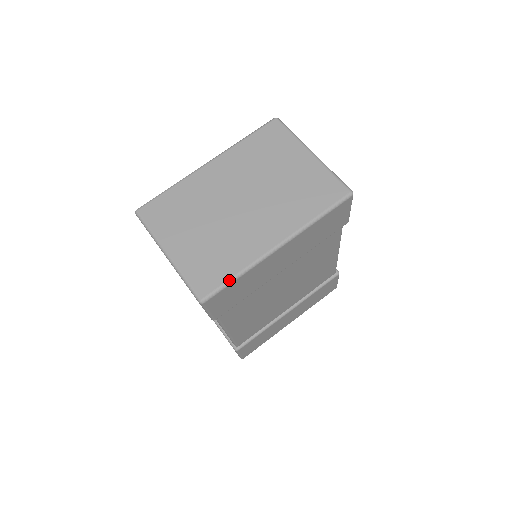
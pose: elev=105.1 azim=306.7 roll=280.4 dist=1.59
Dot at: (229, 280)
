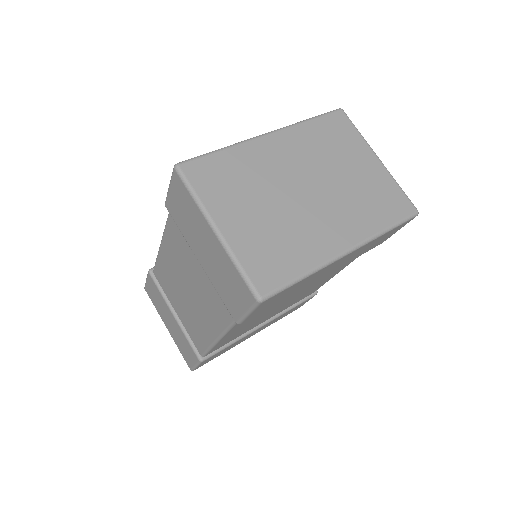
Dot at: (294, 279)
